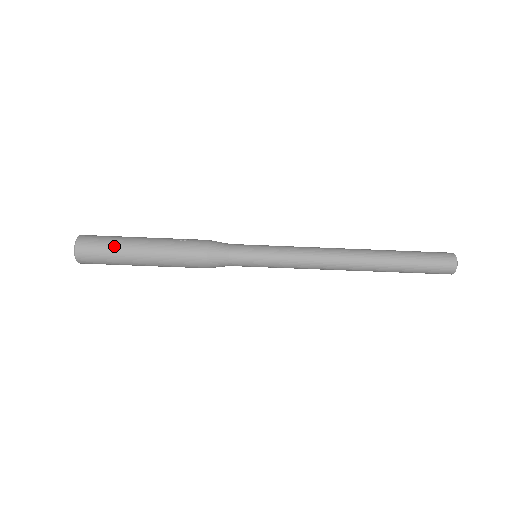
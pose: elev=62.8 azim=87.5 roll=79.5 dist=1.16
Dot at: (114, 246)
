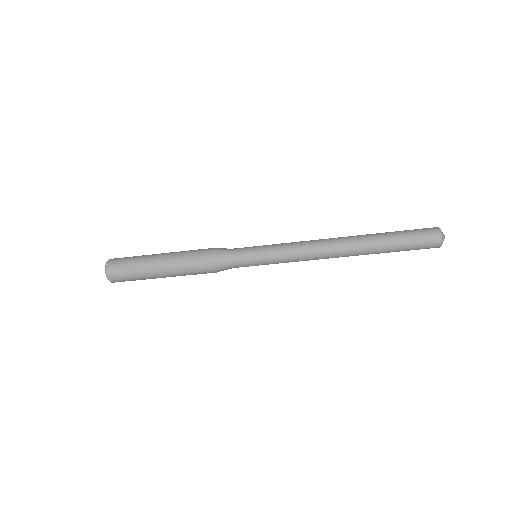
Dot at: (136, 264)
